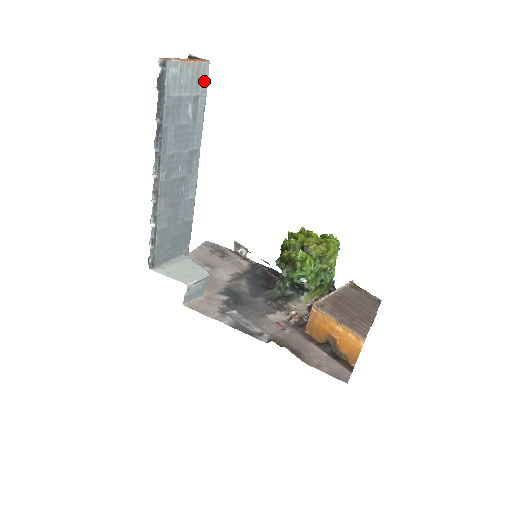
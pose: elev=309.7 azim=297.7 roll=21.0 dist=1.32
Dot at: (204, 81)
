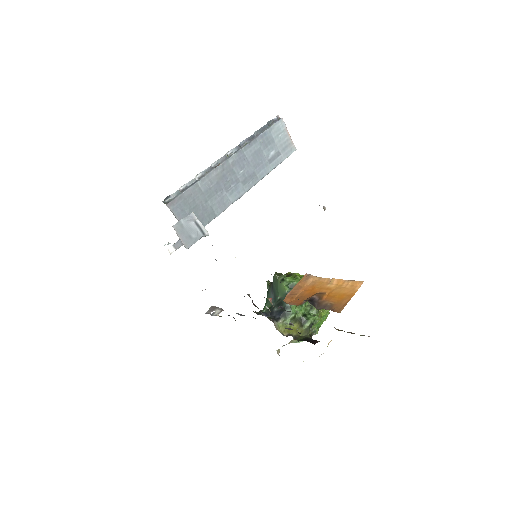
Dot at: (288, 153)
